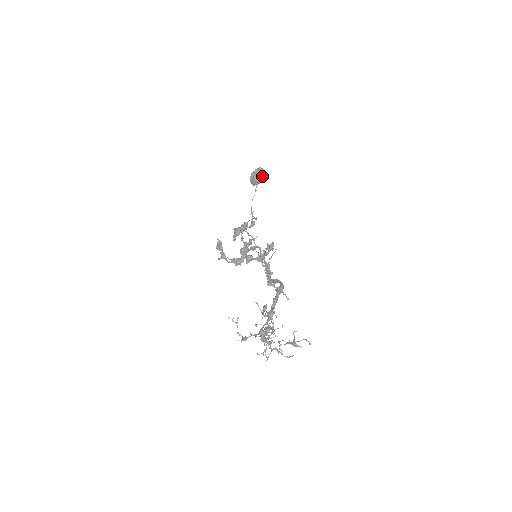
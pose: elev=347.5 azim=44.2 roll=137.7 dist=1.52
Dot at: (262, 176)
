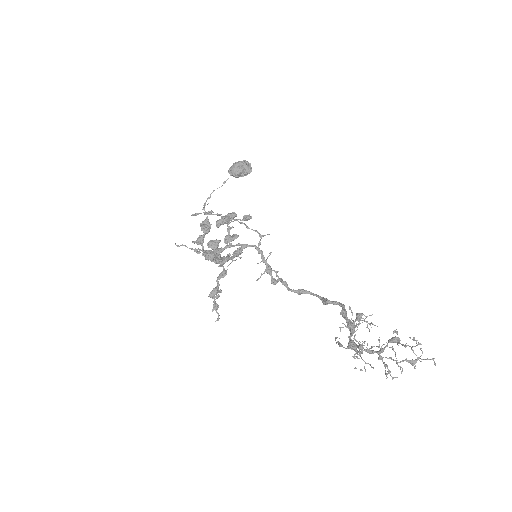
Dot at: (250, 171)
